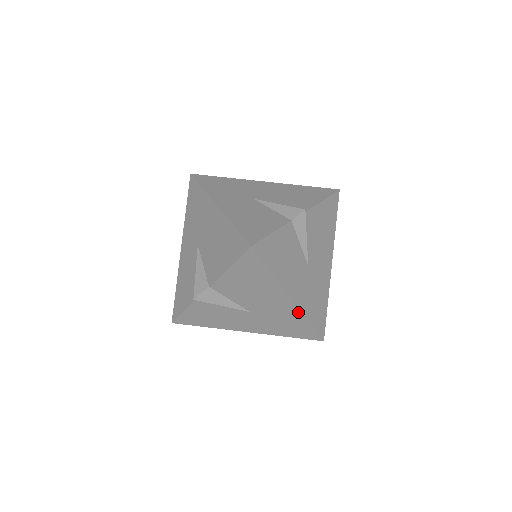
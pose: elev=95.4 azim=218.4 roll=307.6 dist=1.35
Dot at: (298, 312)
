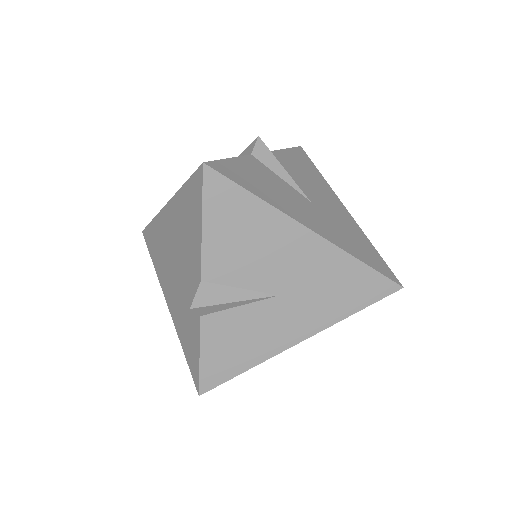
Dot at: (357, 226)
